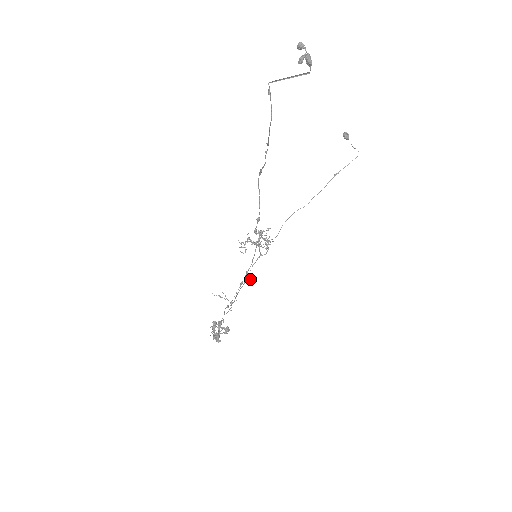
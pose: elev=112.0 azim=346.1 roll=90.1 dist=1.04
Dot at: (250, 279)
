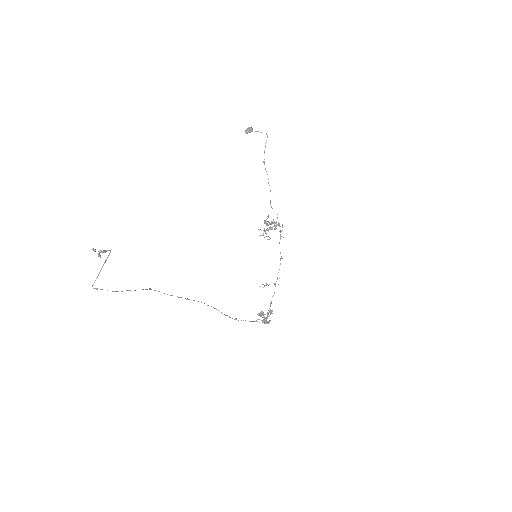
Dot at: occluded
